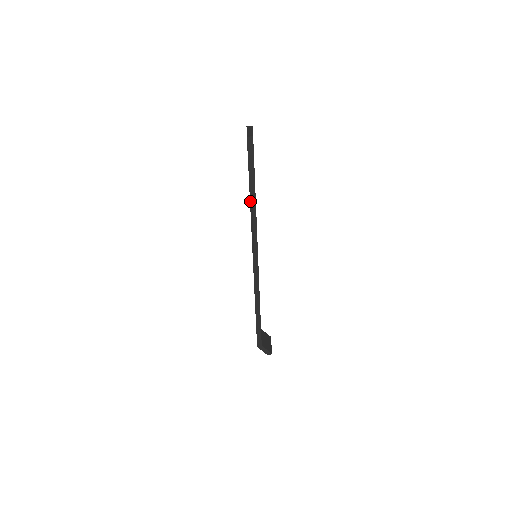
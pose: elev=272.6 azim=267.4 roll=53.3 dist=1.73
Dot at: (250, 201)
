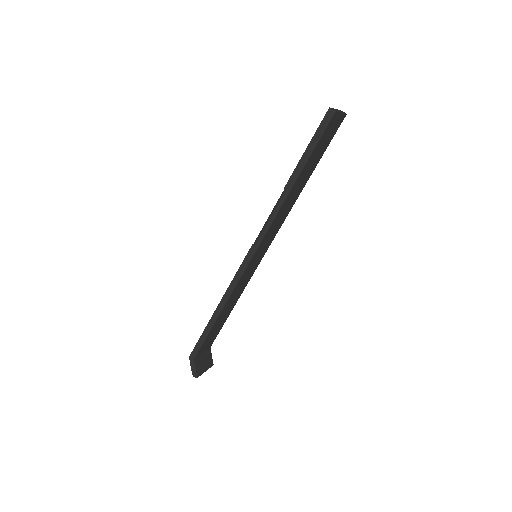
Dot at: (287, 183)
